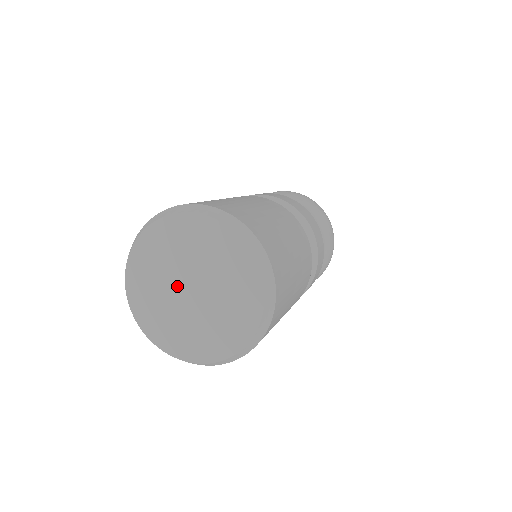
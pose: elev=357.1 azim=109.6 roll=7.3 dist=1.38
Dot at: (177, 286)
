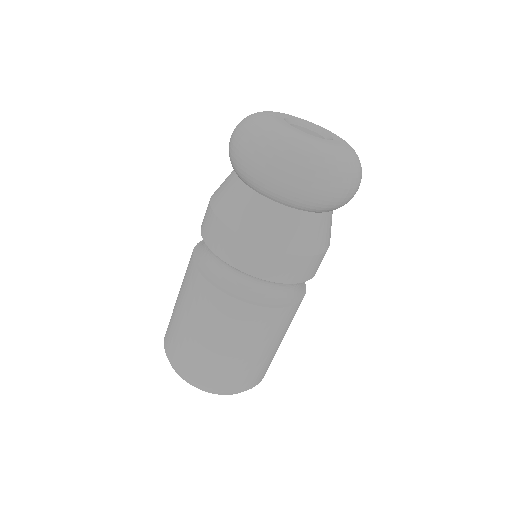
Dot at: occluded
